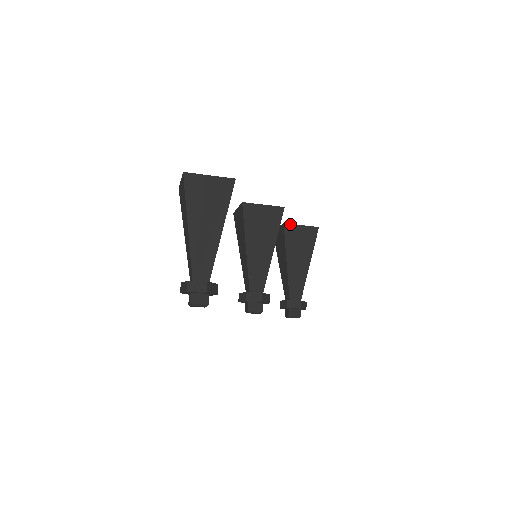
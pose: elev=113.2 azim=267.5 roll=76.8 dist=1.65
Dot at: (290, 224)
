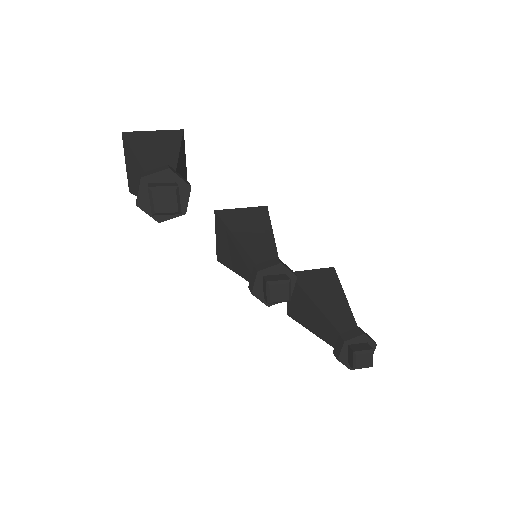
Dot at: (297, 272)
